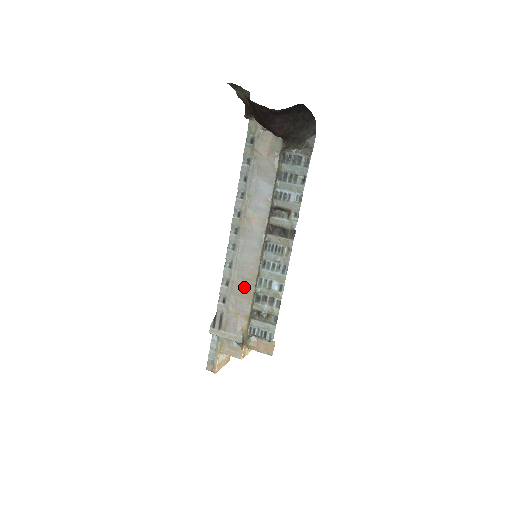
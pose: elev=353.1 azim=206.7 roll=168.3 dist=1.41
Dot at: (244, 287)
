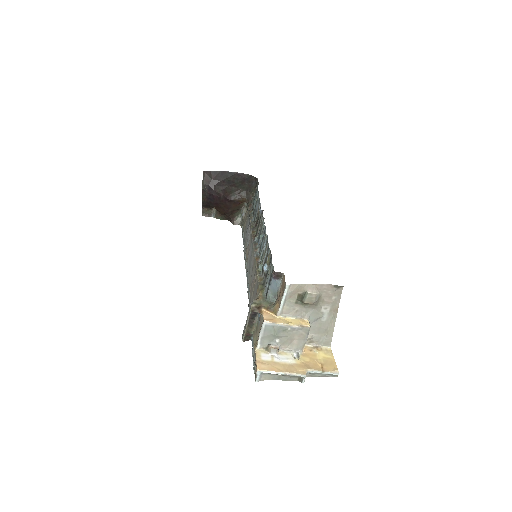
Dot at: (254, 279)
